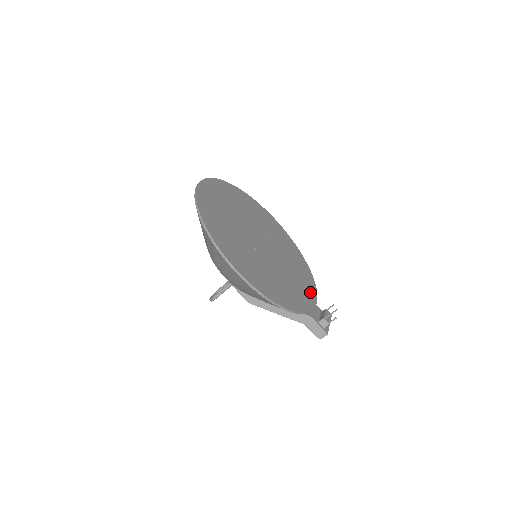
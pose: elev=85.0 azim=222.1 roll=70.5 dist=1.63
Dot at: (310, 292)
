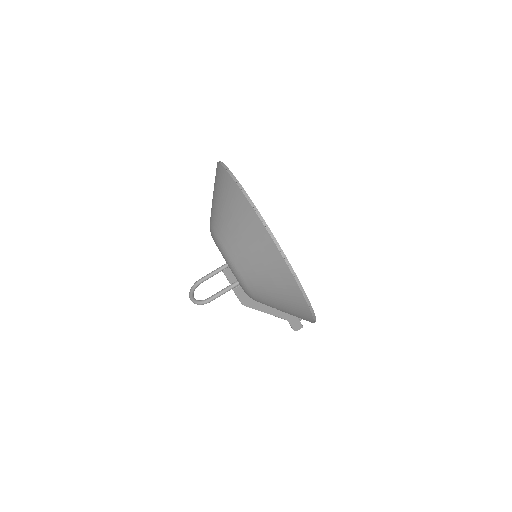
Dot at: occluded
